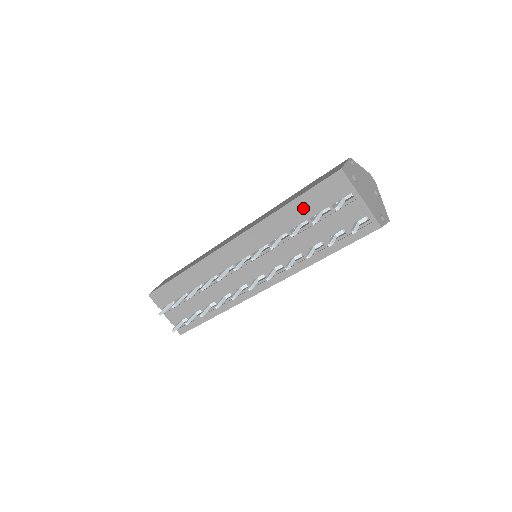
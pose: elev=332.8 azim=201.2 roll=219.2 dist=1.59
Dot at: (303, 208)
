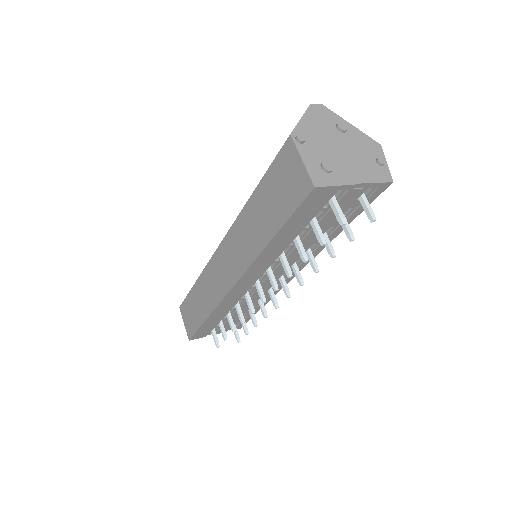
Dot at: (292, 231)
